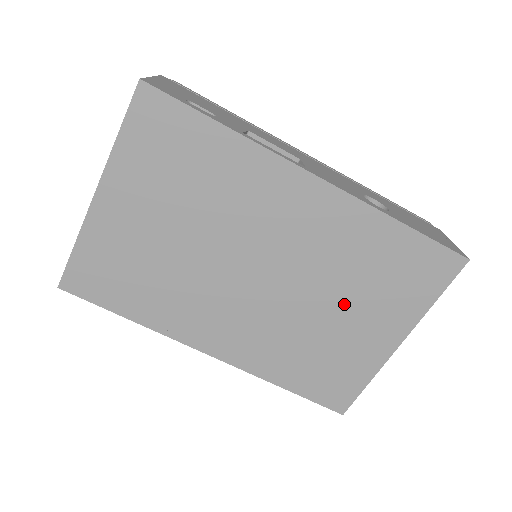
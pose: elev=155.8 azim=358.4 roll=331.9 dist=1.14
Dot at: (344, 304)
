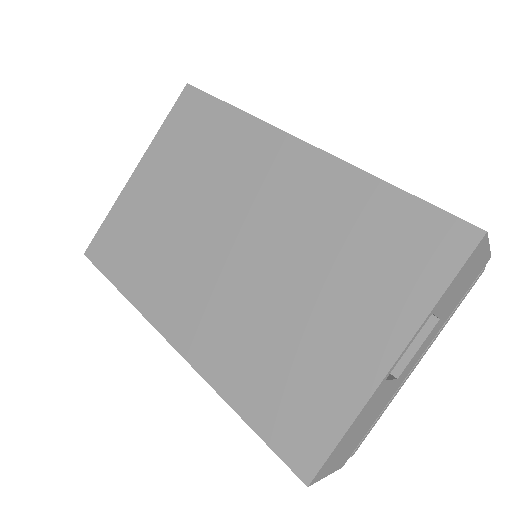
Dot at: (320, 289)
